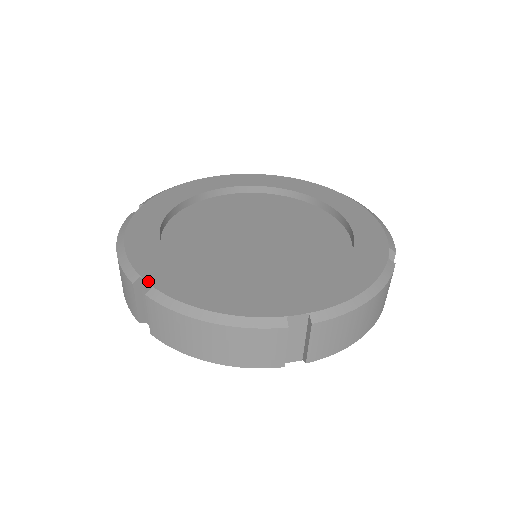
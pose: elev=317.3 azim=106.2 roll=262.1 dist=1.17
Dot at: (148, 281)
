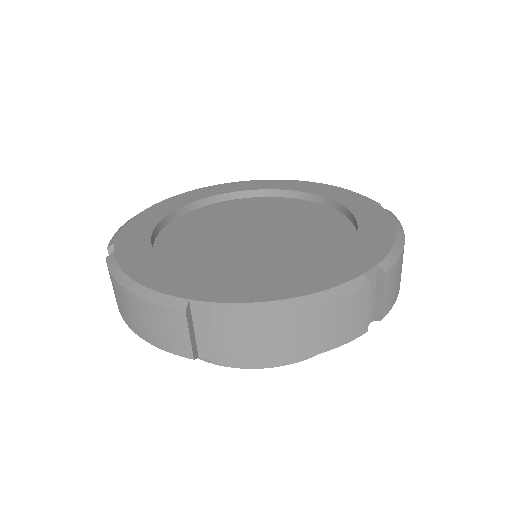
Dot at: (203, 300)
